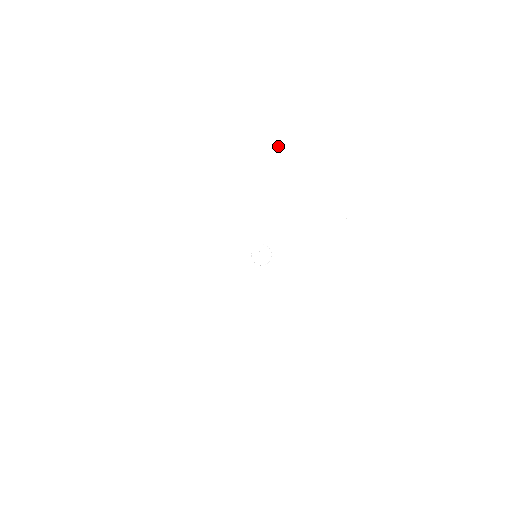
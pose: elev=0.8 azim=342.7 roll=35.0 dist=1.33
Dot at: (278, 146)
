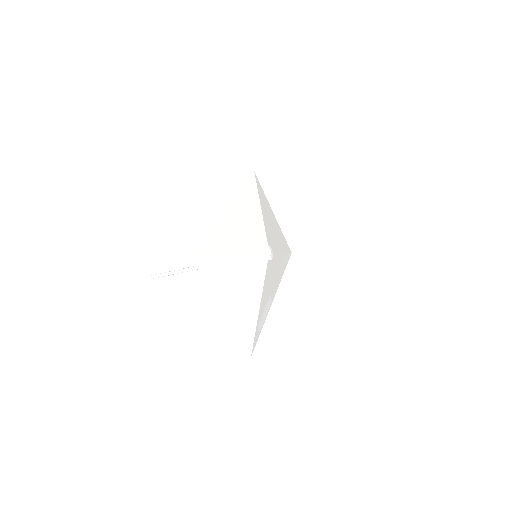
Dot at: (262, 190)
